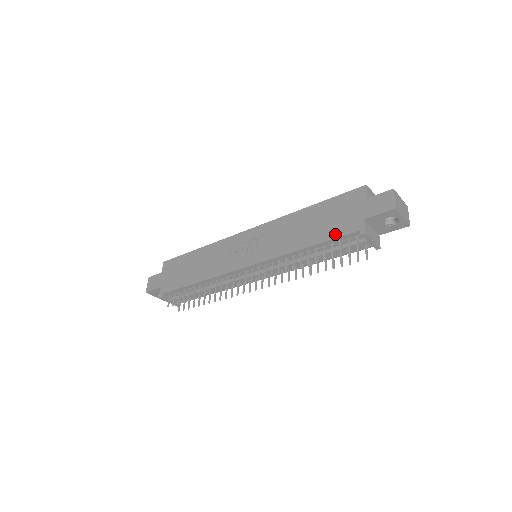
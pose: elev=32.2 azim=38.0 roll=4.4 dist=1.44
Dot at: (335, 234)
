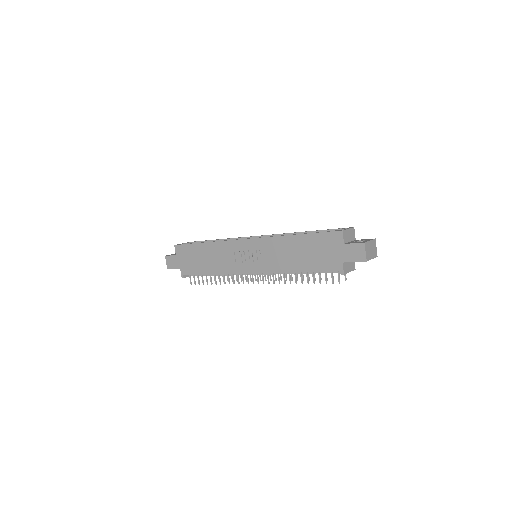
Dot at: (321, 268)
